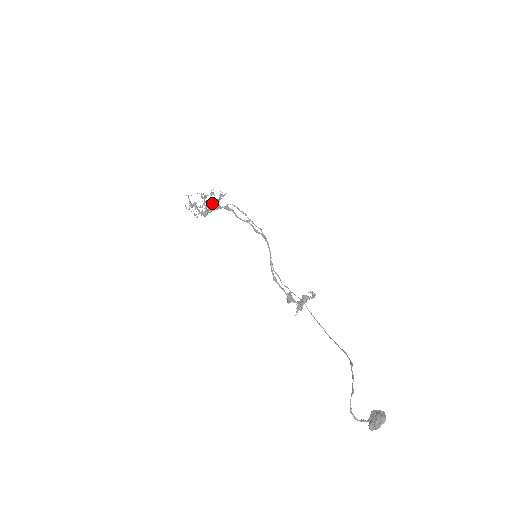
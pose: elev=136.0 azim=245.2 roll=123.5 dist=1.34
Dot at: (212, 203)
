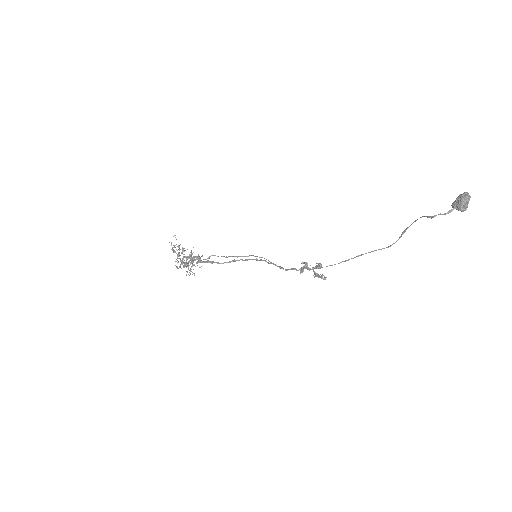
Dot at: (191, 261)
